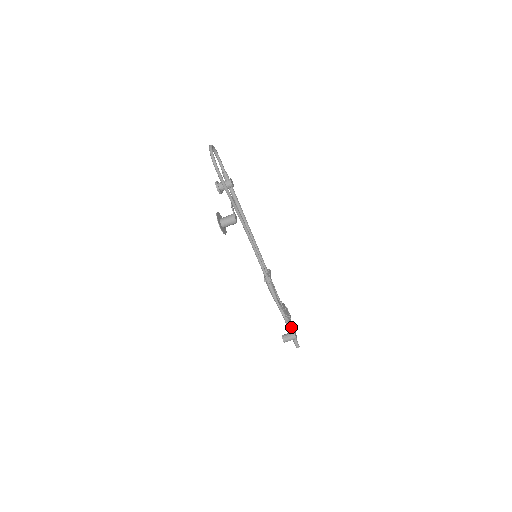
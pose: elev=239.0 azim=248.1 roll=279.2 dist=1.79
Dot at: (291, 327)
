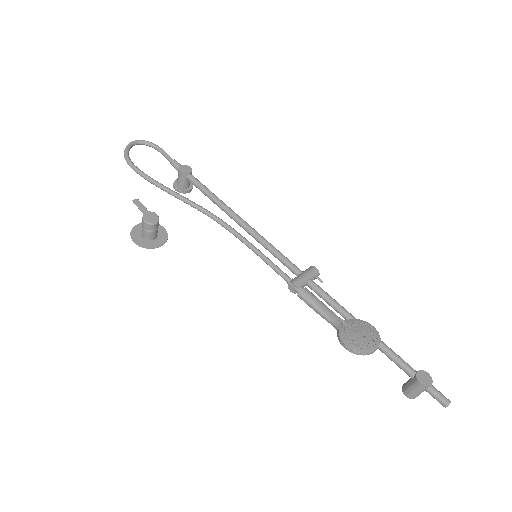
Dot at: (403, 363)
